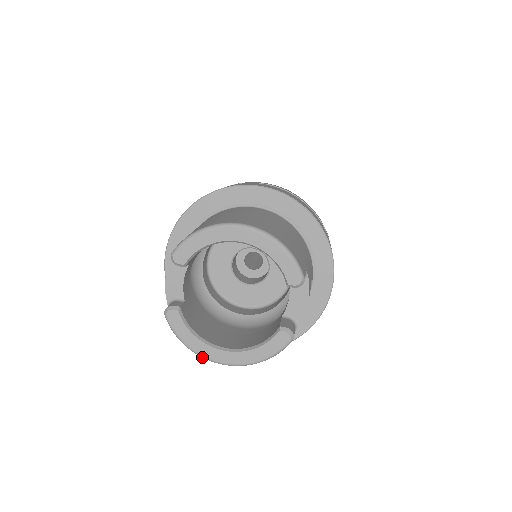
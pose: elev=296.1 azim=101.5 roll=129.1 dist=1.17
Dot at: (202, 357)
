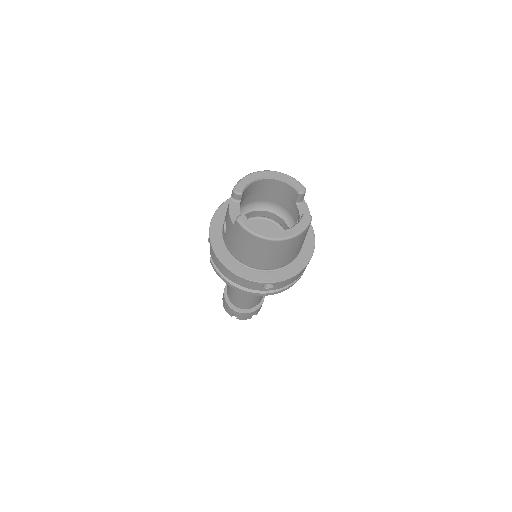
Dot at: (266, 238)
